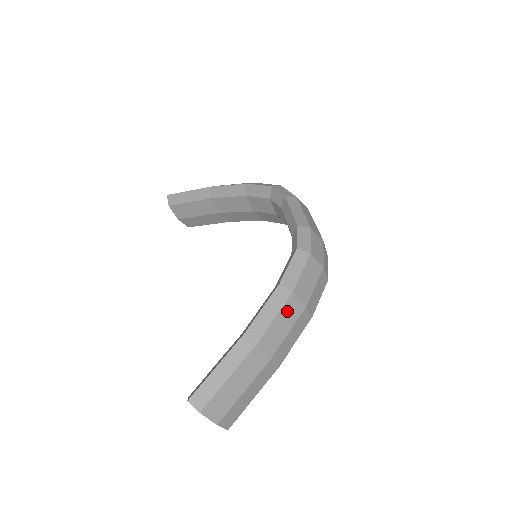
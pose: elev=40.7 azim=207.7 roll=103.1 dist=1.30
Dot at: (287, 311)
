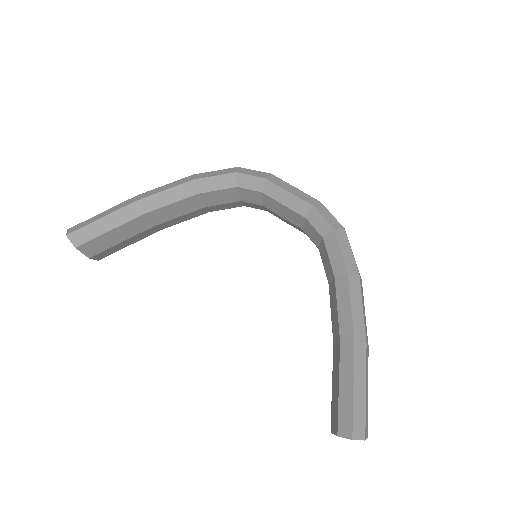
Dot at: (362, 295)
